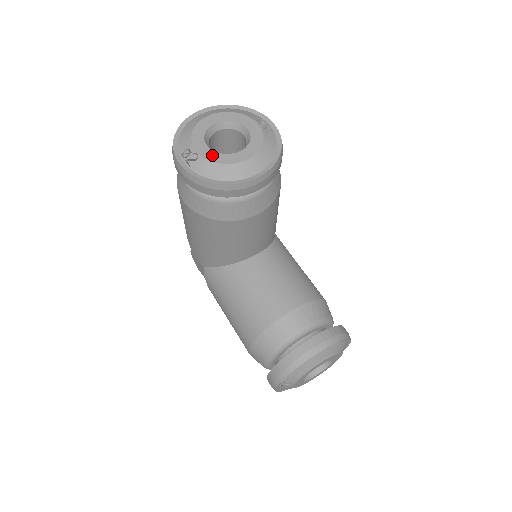
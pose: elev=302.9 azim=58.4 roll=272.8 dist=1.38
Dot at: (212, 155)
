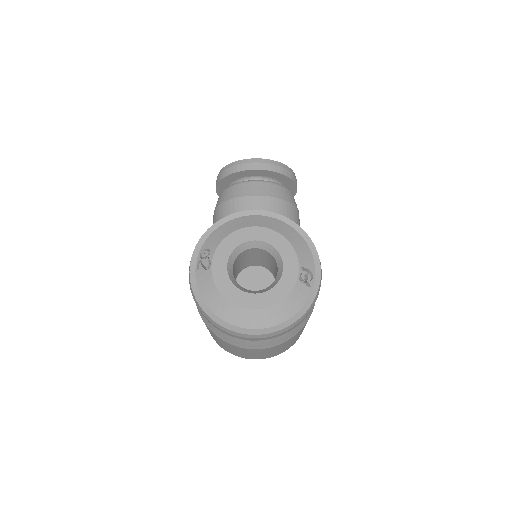
Dot at: occluded
